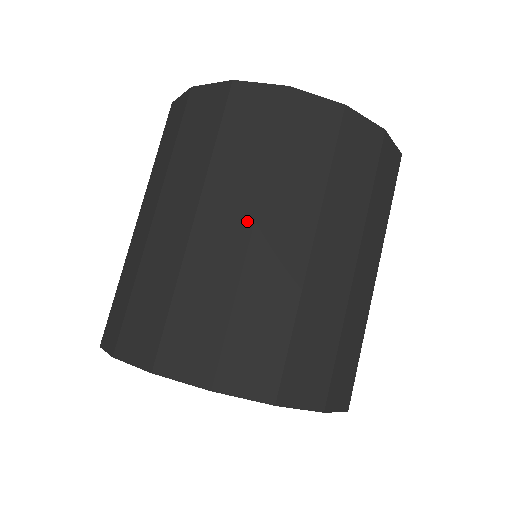
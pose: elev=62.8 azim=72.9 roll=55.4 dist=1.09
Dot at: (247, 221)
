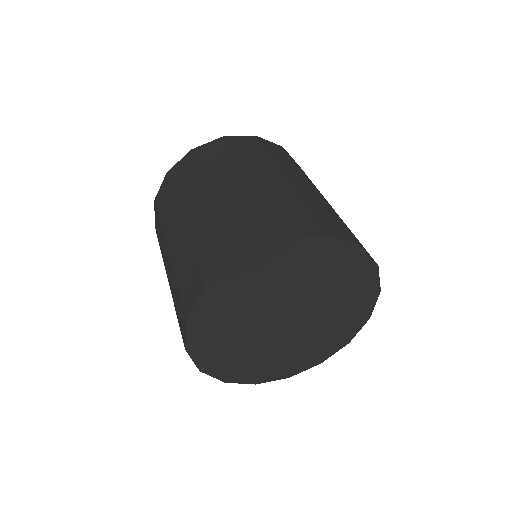
Dot at: (207, 195)
